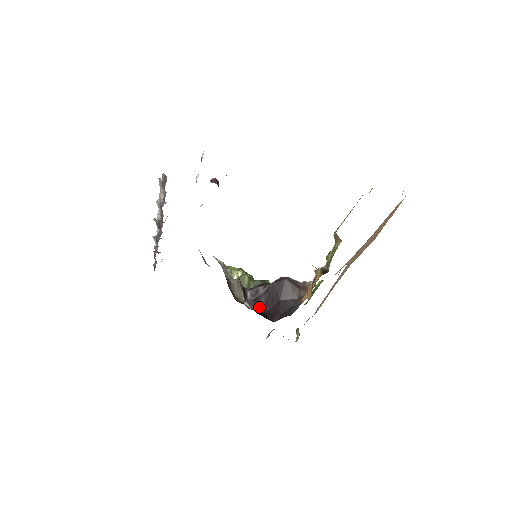
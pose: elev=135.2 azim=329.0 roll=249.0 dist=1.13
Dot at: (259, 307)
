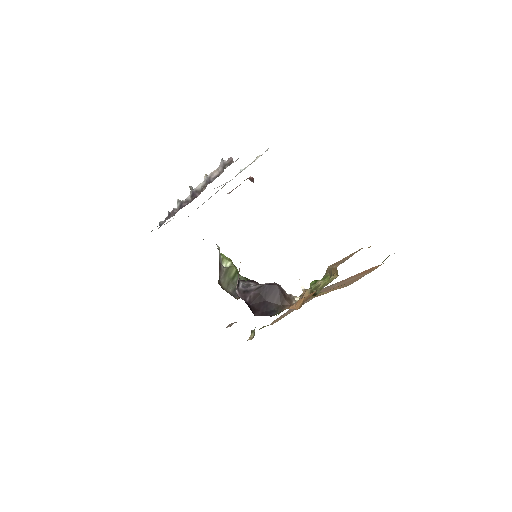
Dot at: (247, 299)
